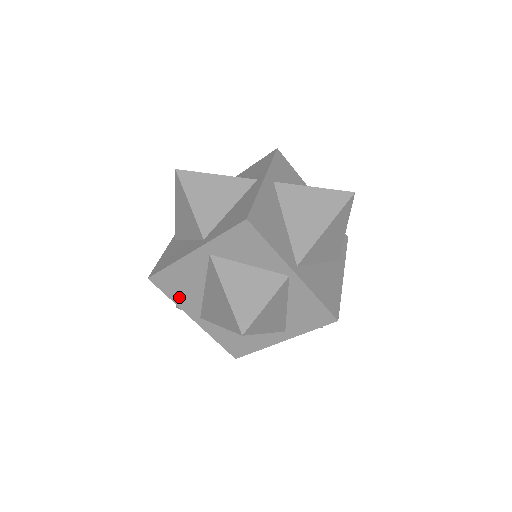
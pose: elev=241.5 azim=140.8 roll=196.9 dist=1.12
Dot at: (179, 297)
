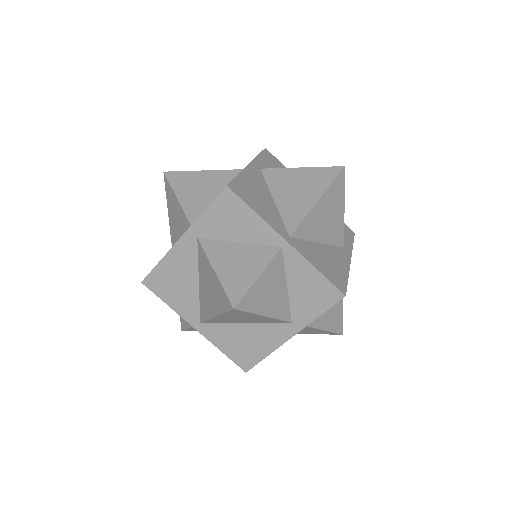
Dot at: (175, 300)
